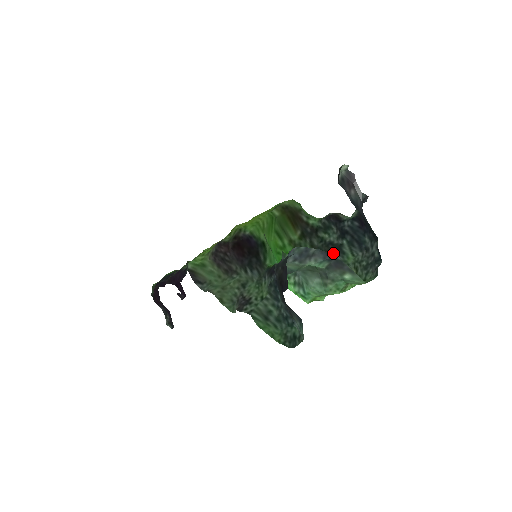
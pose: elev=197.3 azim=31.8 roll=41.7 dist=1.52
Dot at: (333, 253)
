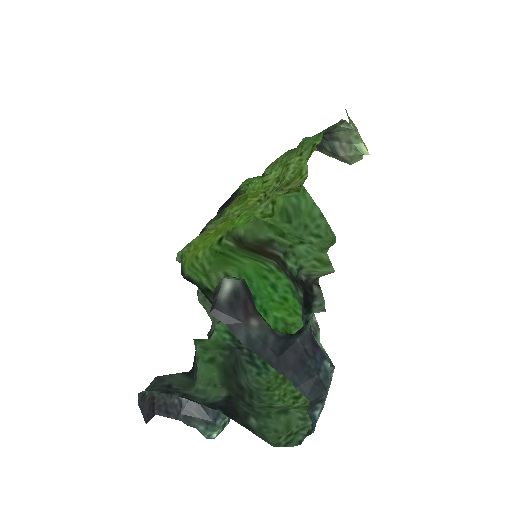
Dot at: occluded
